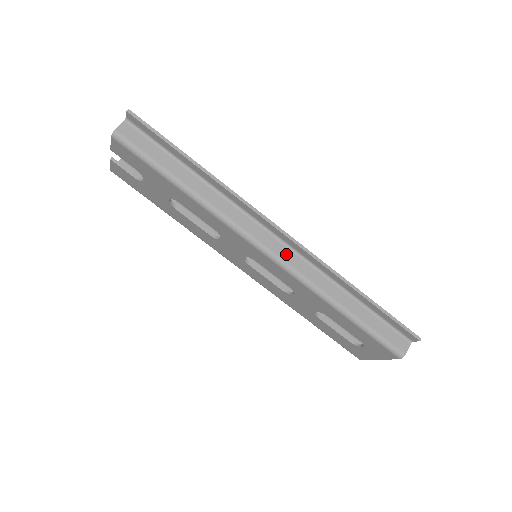
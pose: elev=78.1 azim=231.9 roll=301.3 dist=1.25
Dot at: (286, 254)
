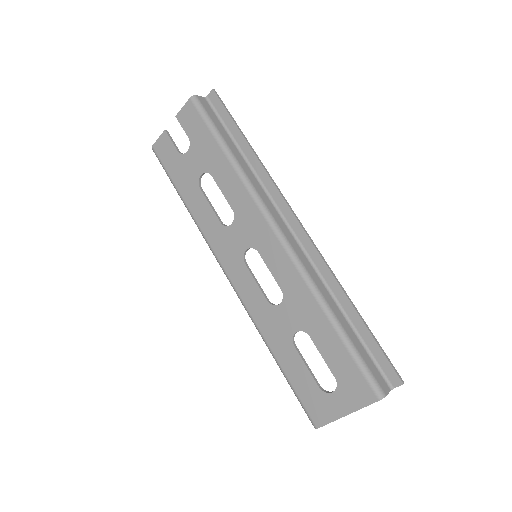
Dot at: (296, 246)
